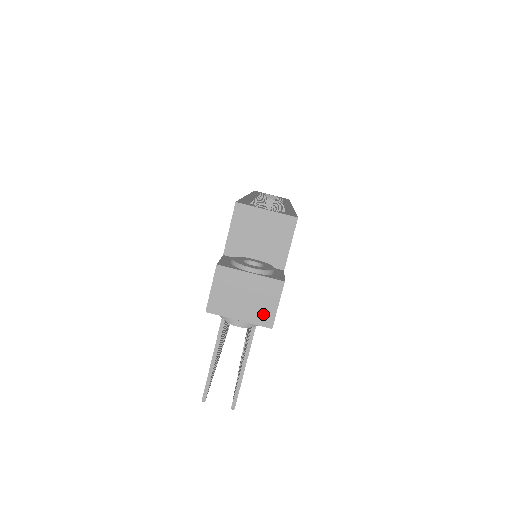
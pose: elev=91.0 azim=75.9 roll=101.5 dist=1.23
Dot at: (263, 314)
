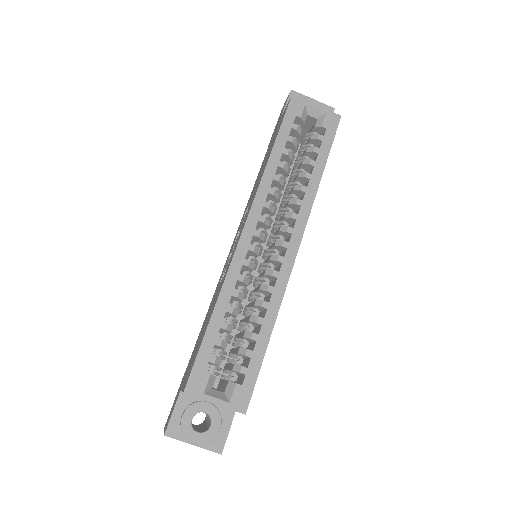
Dot at: occluded
